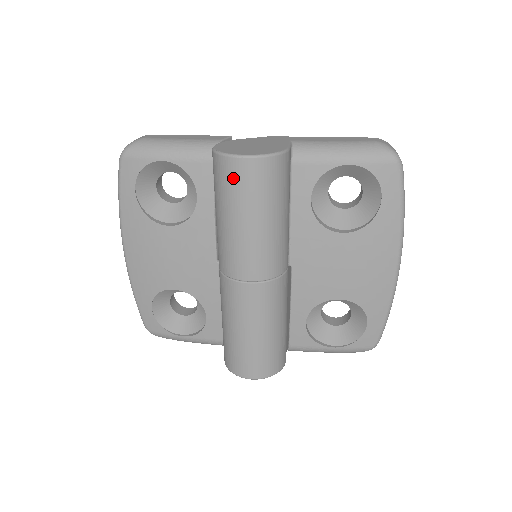
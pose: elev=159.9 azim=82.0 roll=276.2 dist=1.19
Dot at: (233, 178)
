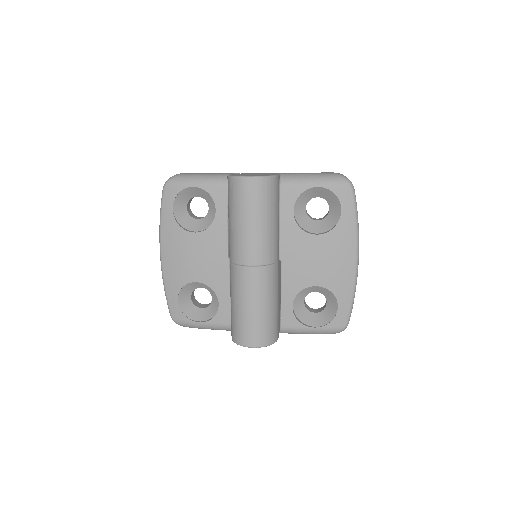
Dot at: (241, 192)
